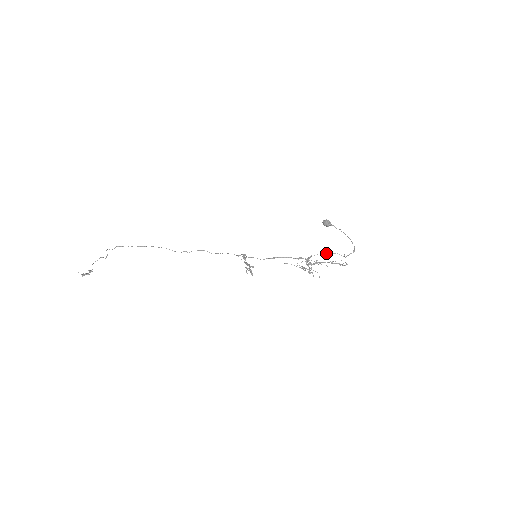
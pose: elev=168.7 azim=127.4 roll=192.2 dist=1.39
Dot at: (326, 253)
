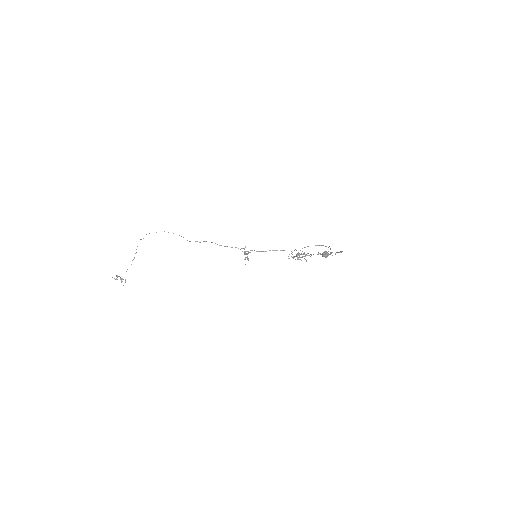
Dot at: occluded
